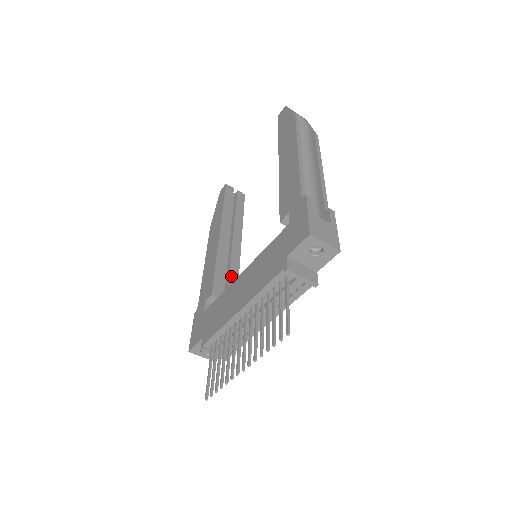
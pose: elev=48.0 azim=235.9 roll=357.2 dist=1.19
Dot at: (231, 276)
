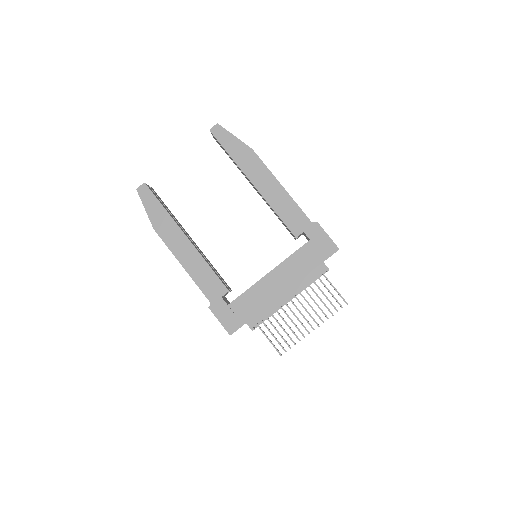
Dot at: (215, 270)
